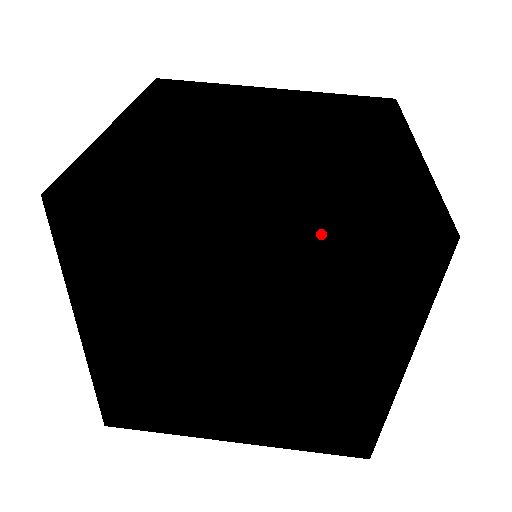
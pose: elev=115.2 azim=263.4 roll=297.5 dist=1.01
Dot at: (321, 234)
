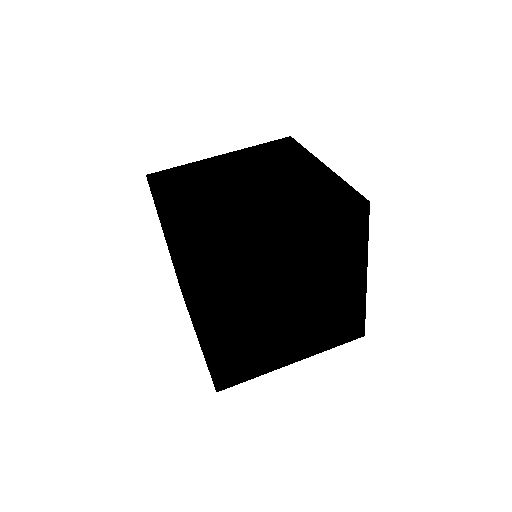
Dot at: (313, 225)
